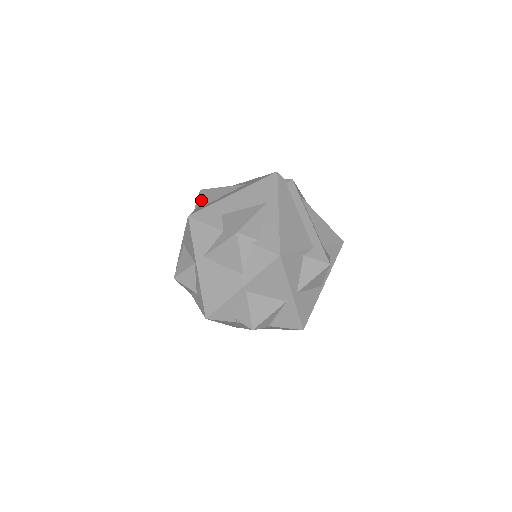
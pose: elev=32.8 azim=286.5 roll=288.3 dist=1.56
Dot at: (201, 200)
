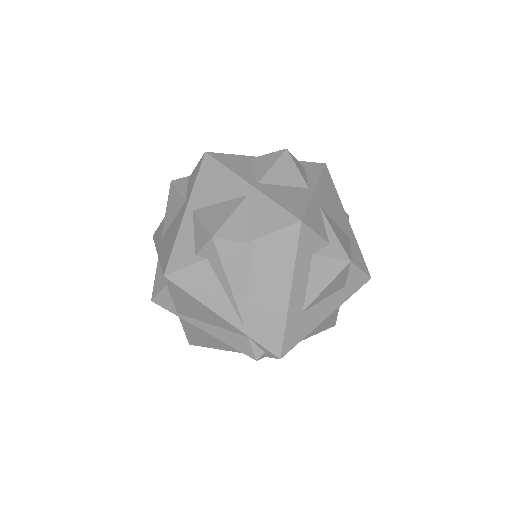
Dot at: occluded
